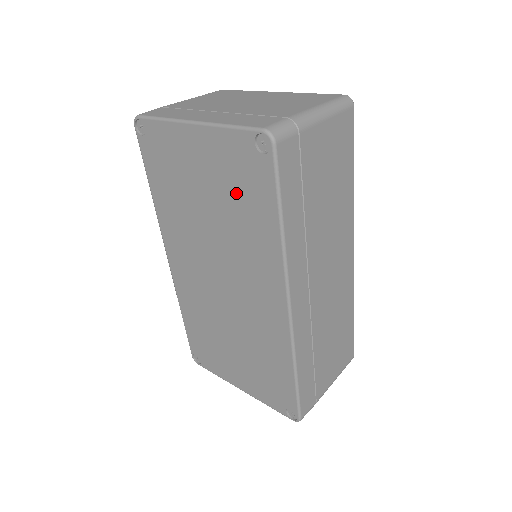
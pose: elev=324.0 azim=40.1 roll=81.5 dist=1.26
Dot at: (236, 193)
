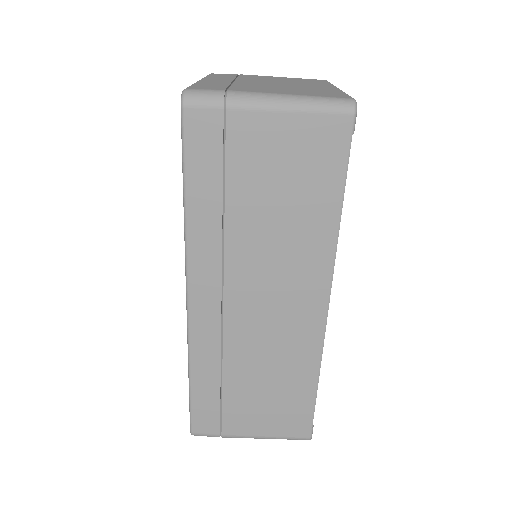
Dot at: occluded
